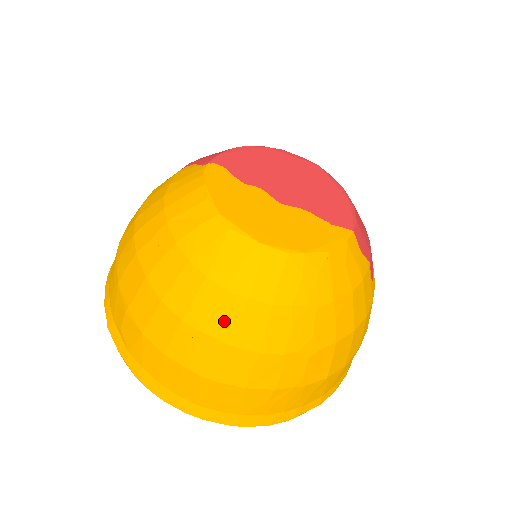
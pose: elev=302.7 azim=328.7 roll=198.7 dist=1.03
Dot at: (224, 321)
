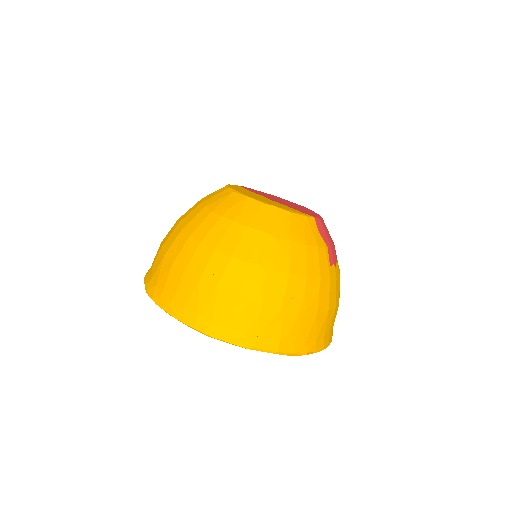
Dot at: (215, 234)
